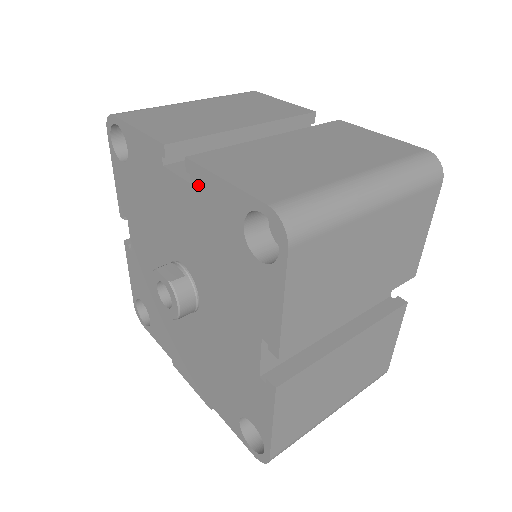
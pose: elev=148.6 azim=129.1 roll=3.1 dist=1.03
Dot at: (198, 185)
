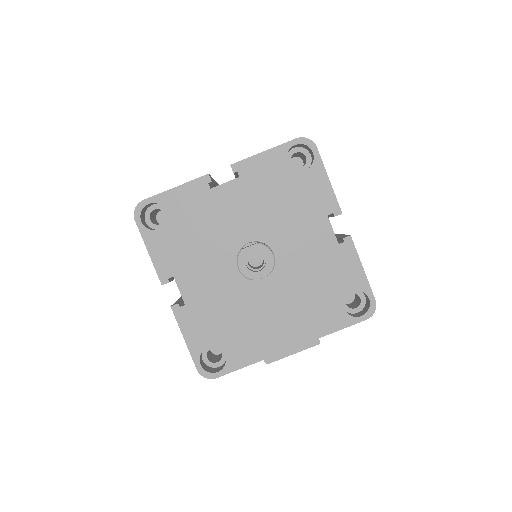
Dot at: (246, 172)
